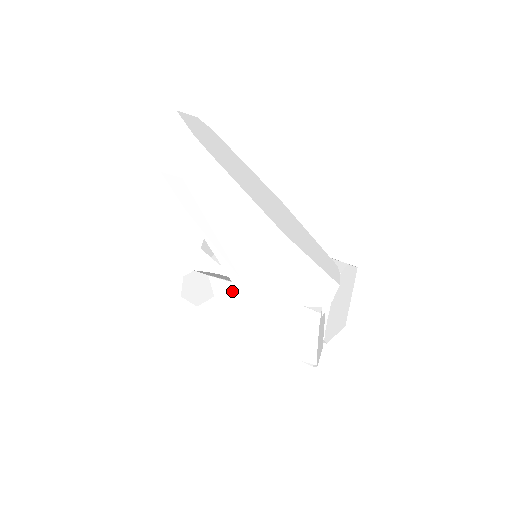
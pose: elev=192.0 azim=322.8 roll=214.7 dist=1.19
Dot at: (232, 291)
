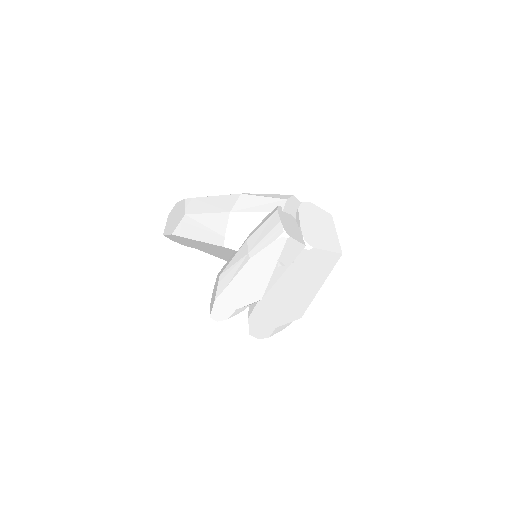
Dot at: (229, 260)
